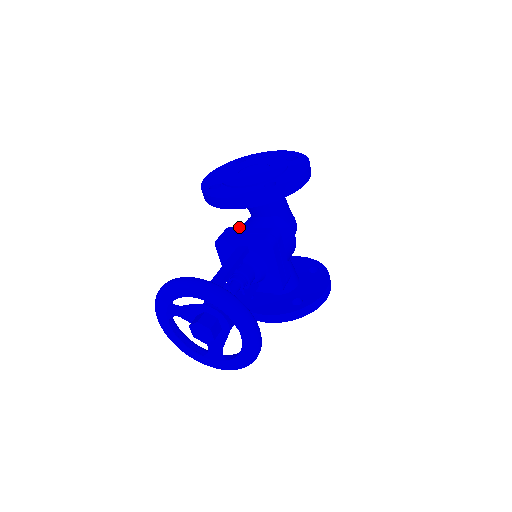
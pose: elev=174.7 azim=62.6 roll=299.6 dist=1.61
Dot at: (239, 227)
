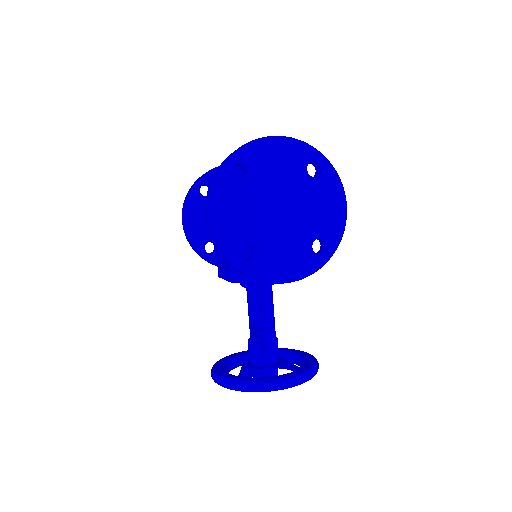
Dot at: occluded
